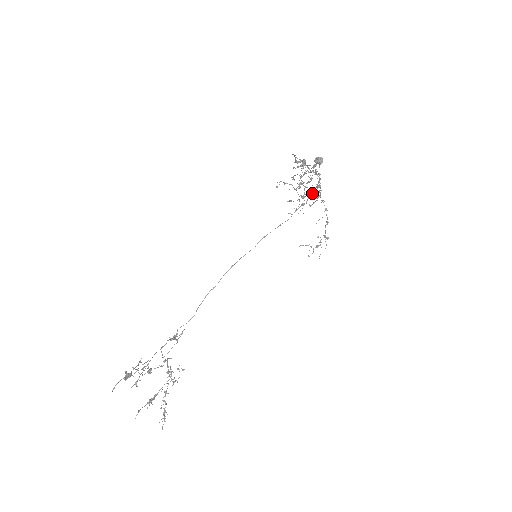
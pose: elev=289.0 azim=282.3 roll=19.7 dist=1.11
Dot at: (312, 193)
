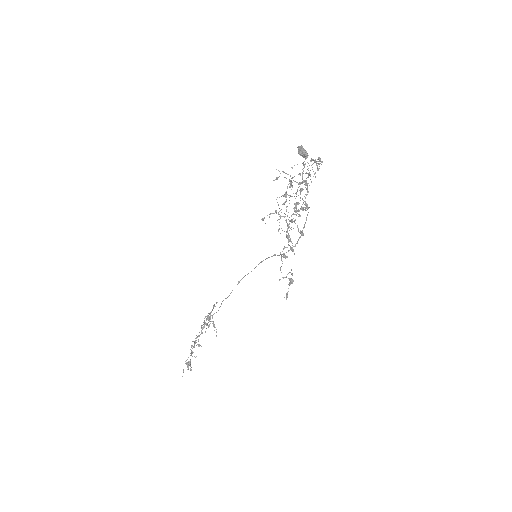
Dot at: occluded
